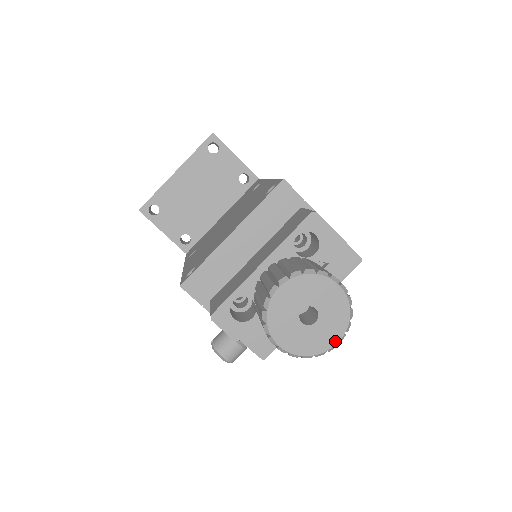
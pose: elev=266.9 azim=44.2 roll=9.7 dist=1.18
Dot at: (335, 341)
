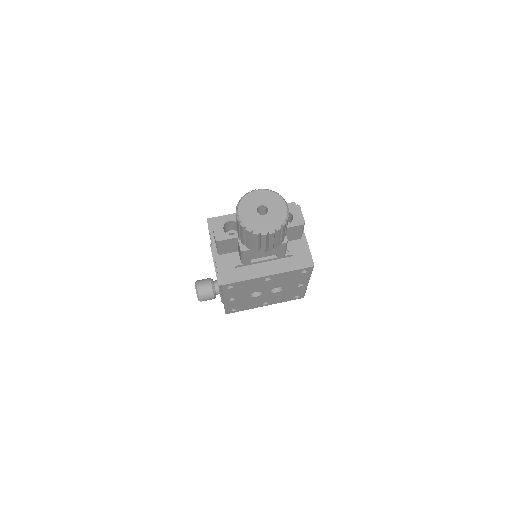
Dot at: (267, 230)
